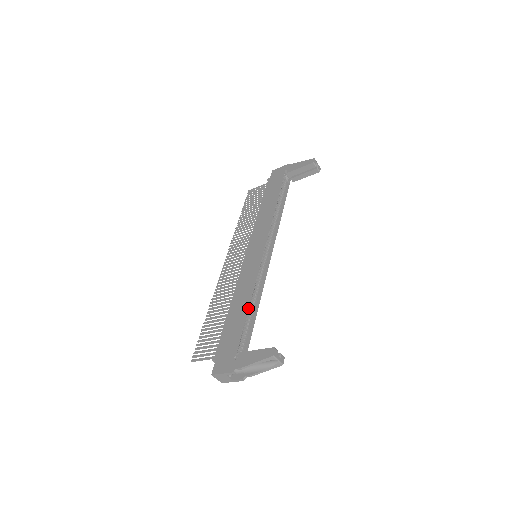
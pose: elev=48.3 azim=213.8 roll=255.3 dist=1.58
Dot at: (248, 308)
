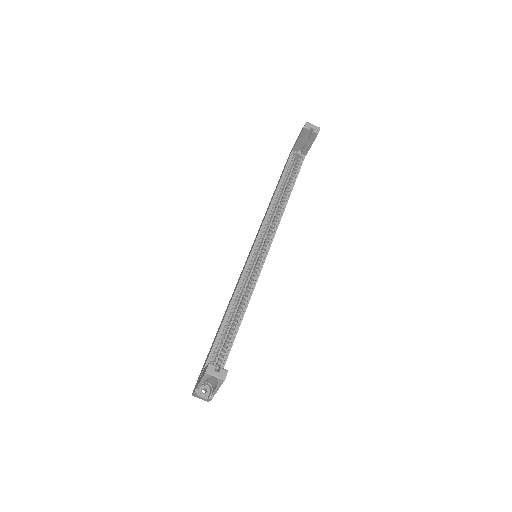
Dot at: (229, 318)
